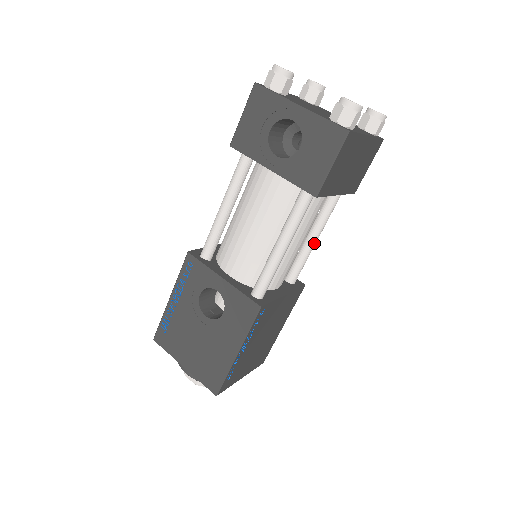
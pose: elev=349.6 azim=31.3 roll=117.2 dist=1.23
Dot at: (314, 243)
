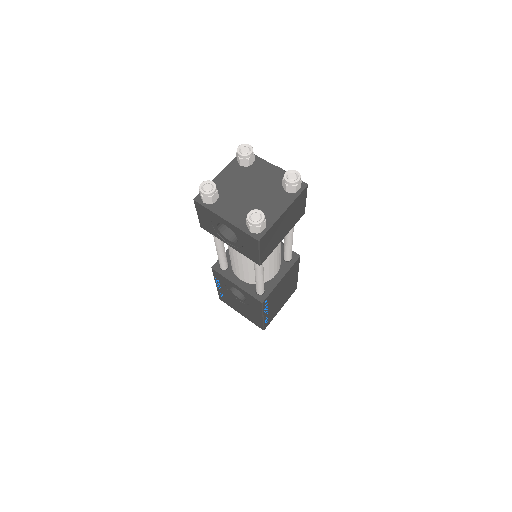
Dot at: (291, 242)
